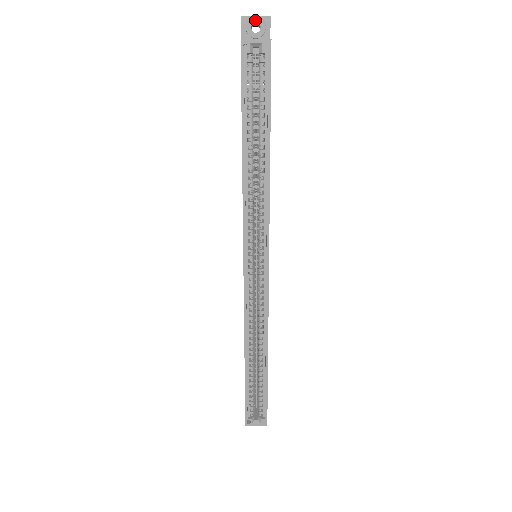
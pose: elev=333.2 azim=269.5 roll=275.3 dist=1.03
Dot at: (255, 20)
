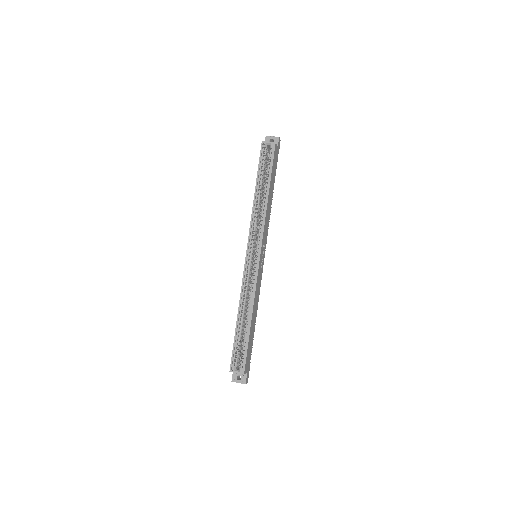
Dot at: (272, 138)
